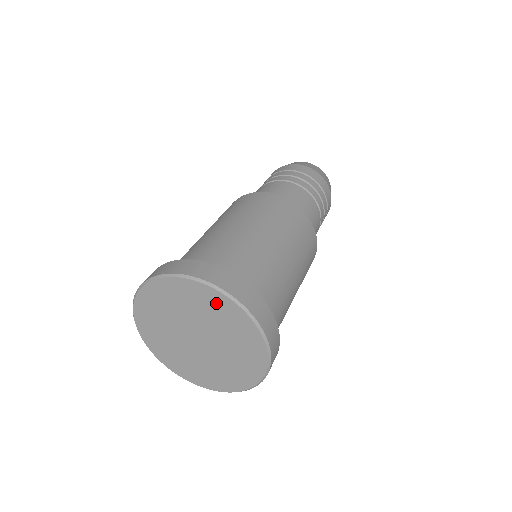
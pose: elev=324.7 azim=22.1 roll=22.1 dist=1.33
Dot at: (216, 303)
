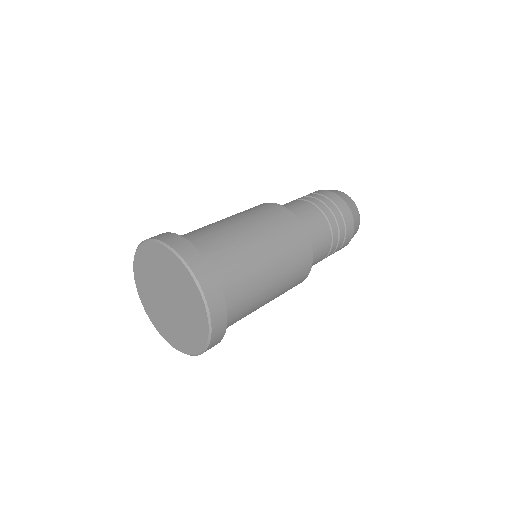
Dot at: (167, 259)
